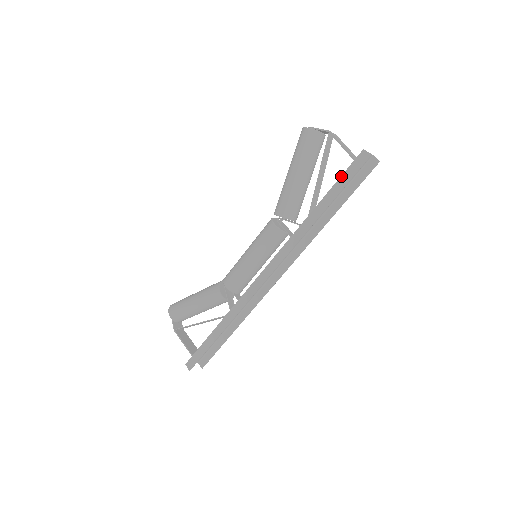
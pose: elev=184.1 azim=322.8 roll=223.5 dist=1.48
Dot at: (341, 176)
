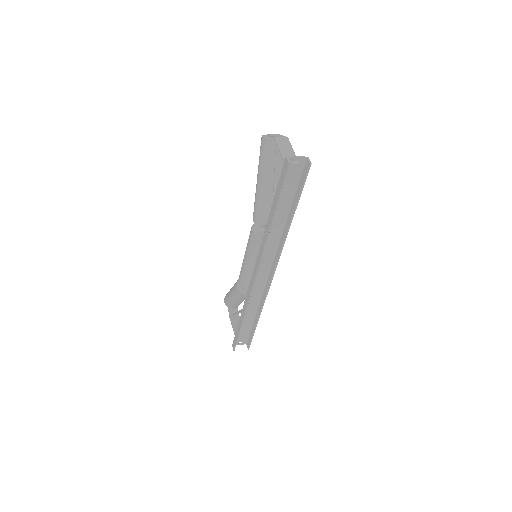
Dot at: (278, 184)
